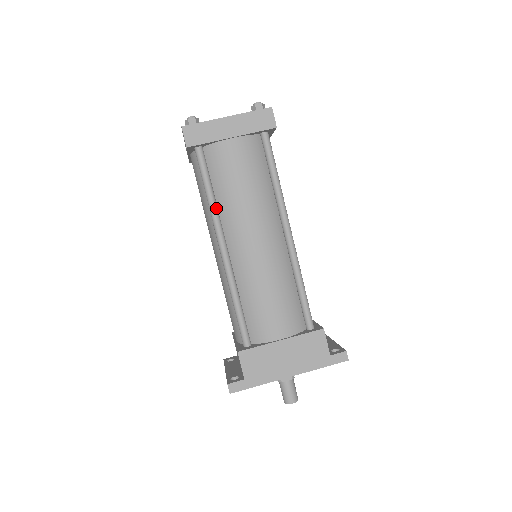
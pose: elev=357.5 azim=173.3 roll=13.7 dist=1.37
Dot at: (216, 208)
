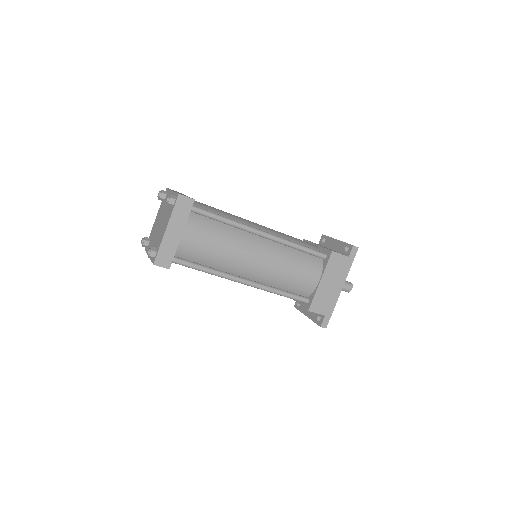
Dot at: (218, 271)
